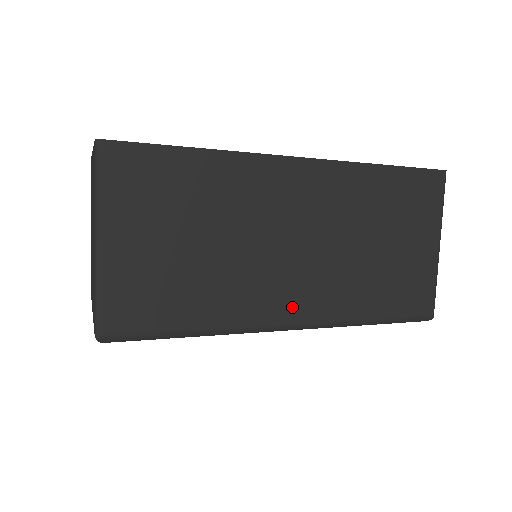
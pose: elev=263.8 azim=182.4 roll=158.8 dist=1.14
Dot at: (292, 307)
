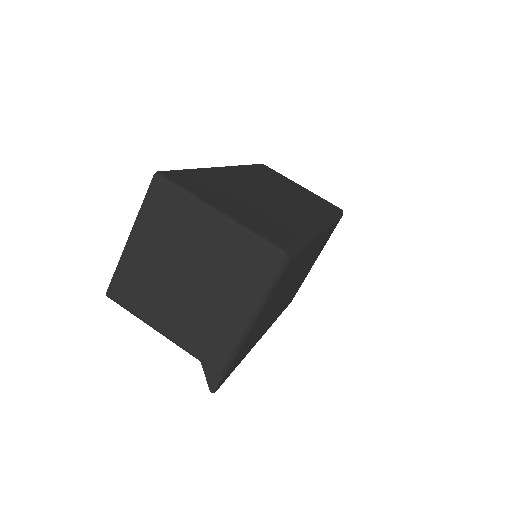
Dot at: (310, 218)
